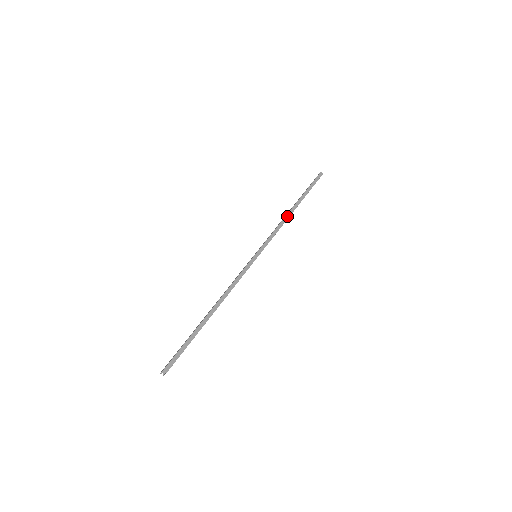
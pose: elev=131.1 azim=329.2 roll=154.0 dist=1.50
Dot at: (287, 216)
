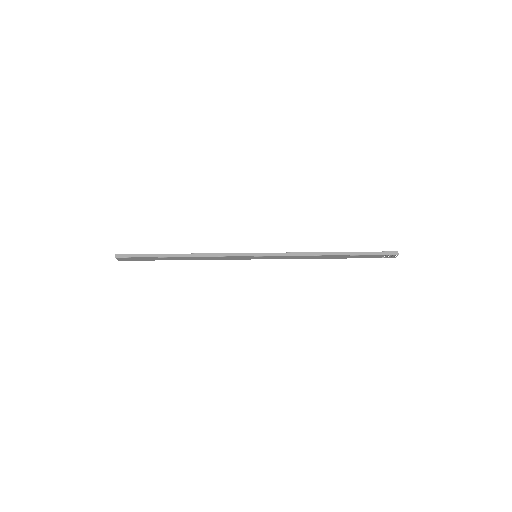
Dot at: (315, 253)
